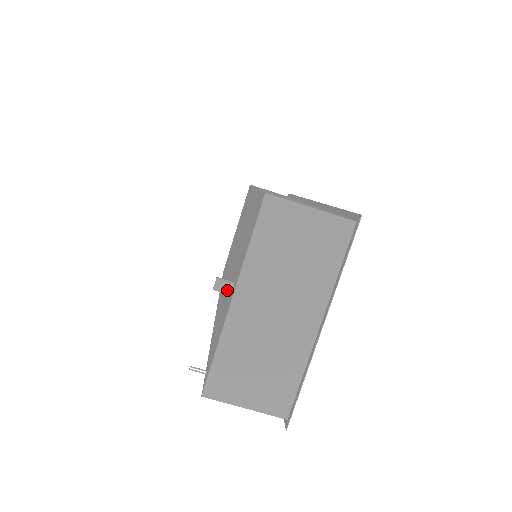
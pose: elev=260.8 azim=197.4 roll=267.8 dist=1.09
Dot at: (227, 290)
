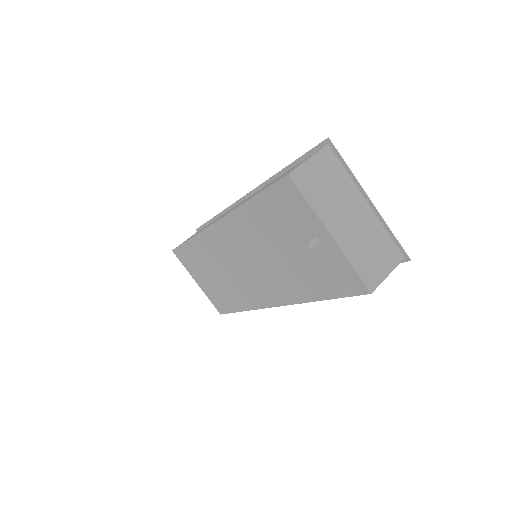
Dot at: (316, 243)
